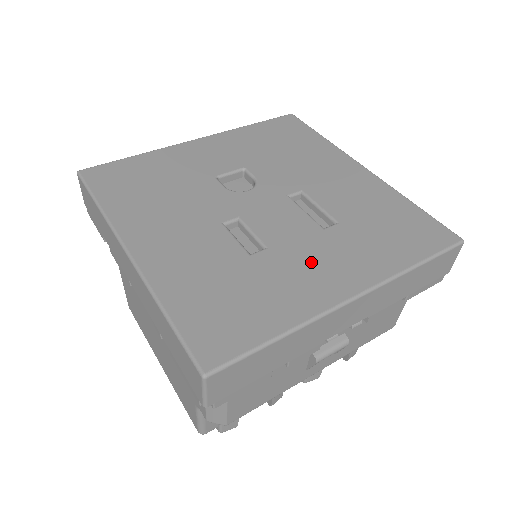
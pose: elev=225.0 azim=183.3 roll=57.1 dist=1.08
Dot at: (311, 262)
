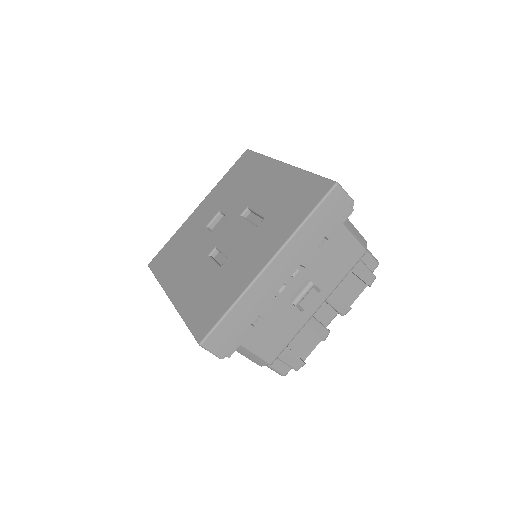
Dot at: (248, 254)
